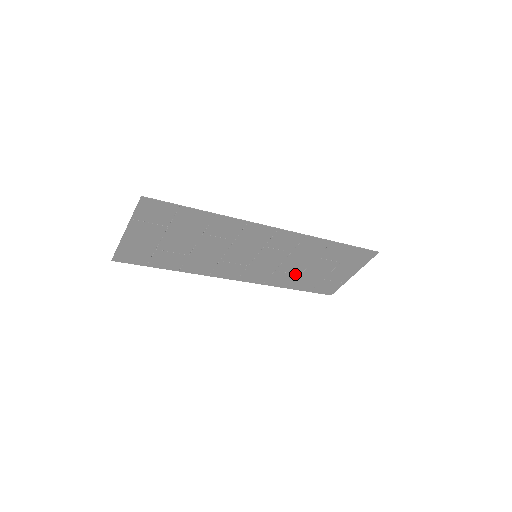
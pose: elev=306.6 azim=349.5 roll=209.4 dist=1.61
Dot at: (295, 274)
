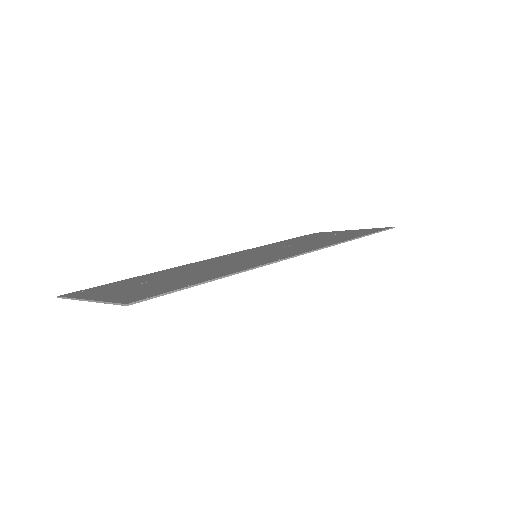
Dot at: occluded
